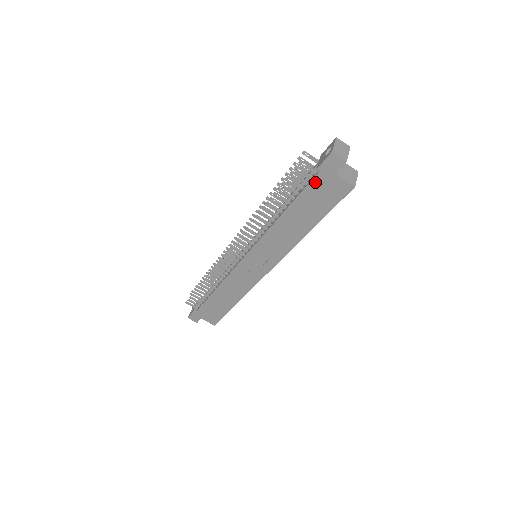
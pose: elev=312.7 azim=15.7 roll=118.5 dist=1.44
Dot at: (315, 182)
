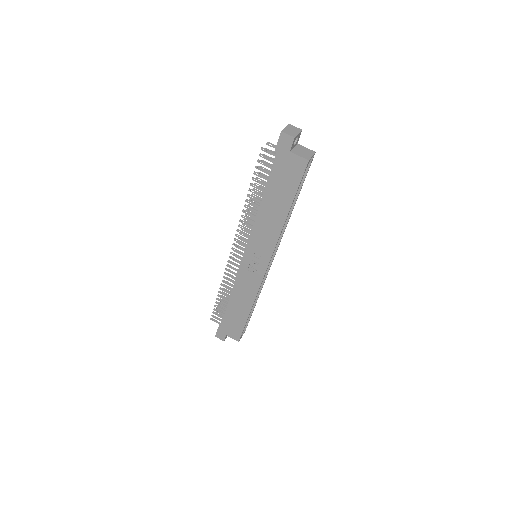
Dot at: (277, 164)
